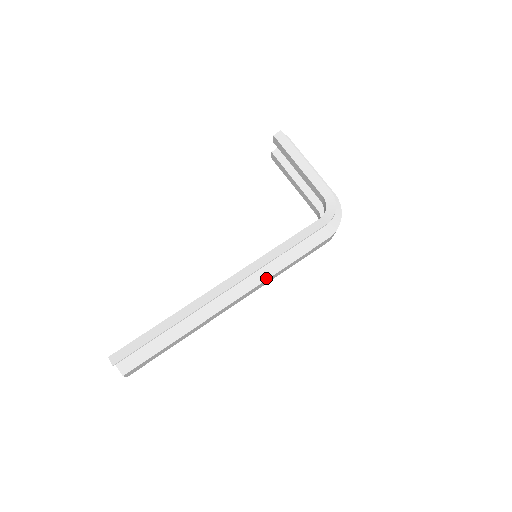
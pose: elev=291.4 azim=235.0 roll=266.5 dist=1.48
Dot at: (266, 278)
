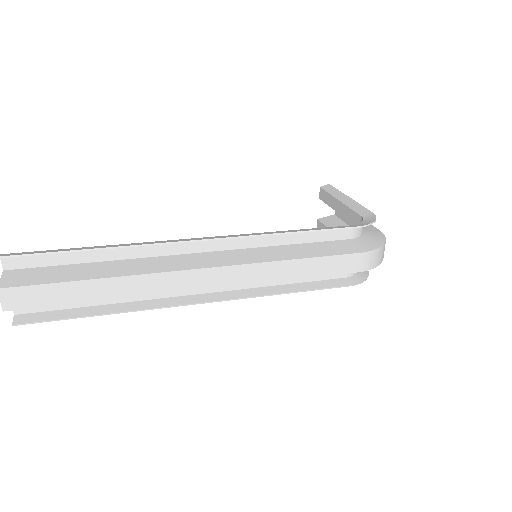
Dot at: (256, 261)
